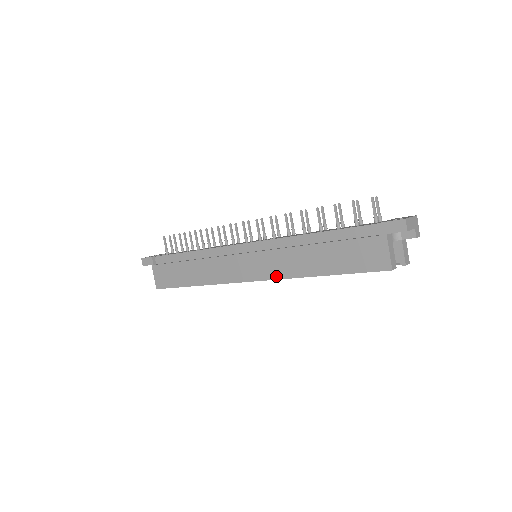
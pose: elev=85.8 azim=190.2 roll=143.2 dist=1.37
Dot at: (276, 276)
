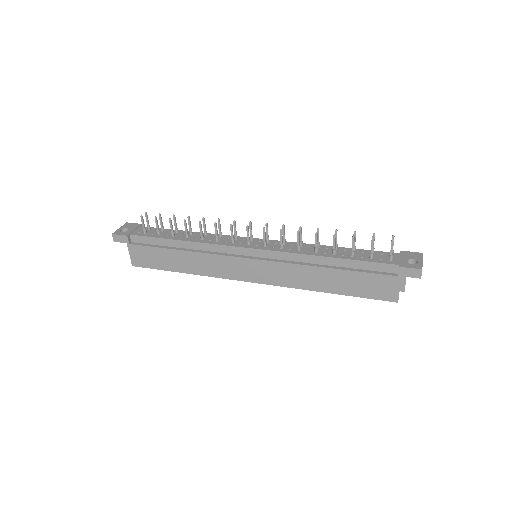
Dot at: (281, 284)
